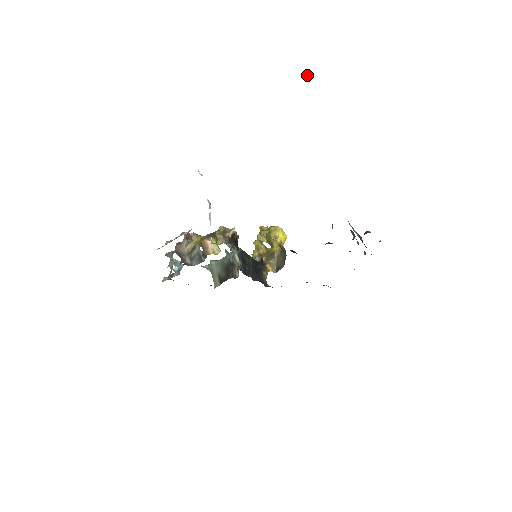
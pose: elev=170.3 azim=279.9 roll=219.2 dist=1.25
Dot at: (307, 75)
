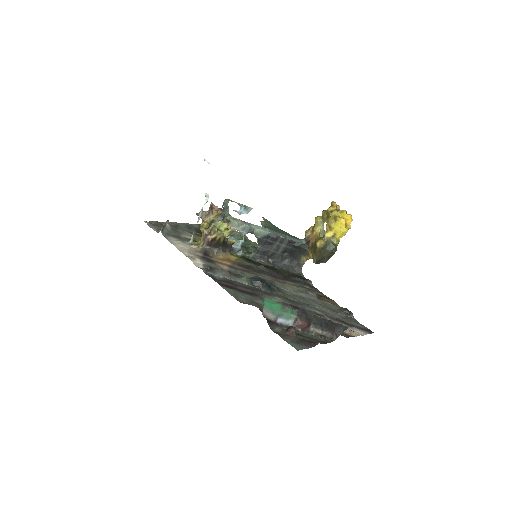
Dot at: out of frame
